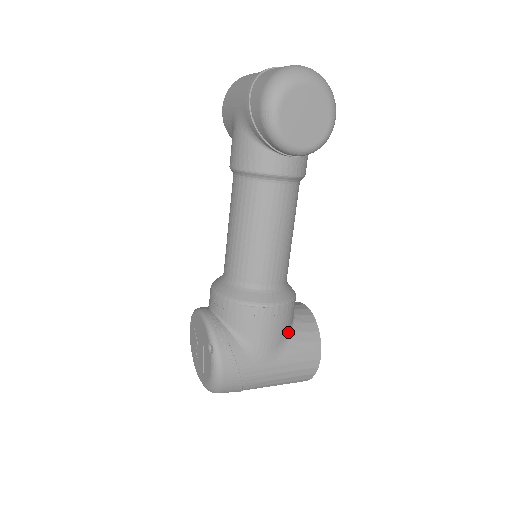
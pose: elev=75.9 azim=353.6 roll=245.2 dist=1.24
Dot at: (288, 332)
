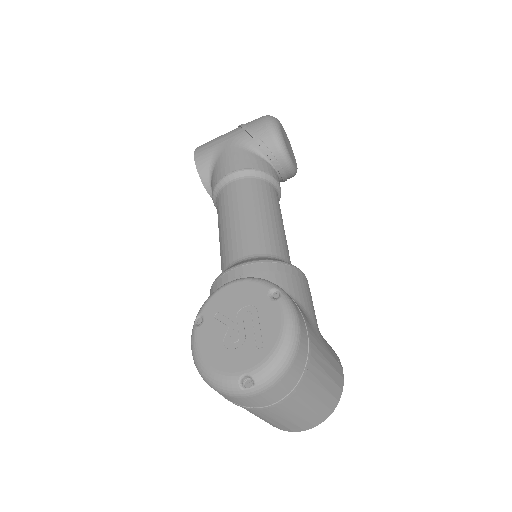
Dot at: occluded
